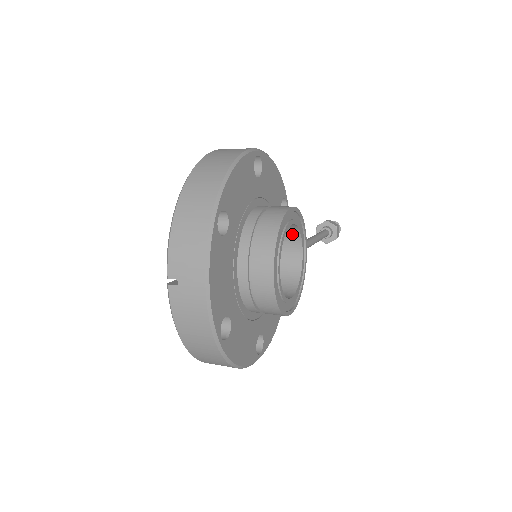
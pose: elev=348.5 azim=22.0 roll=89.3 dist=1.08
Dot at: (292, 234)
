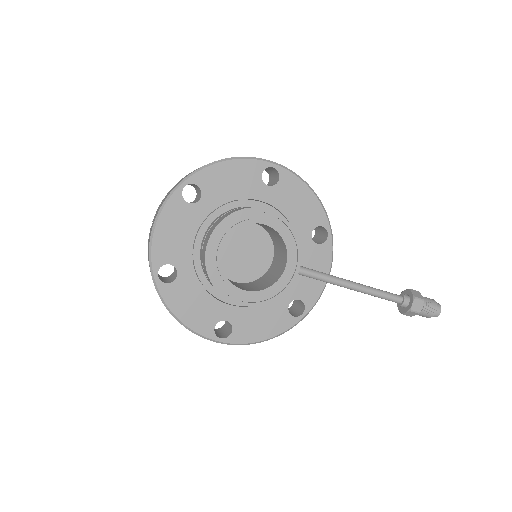
Dot at: (283, 244)
